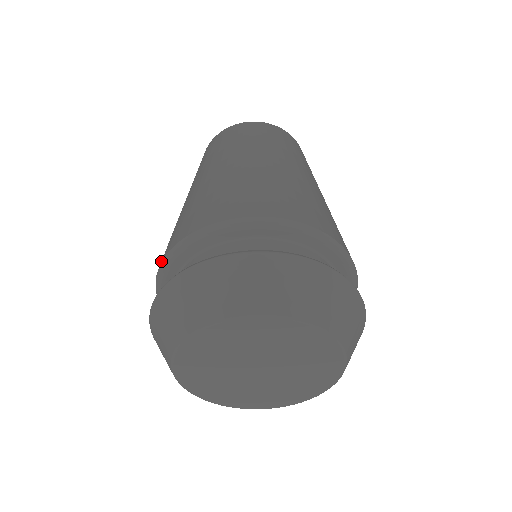
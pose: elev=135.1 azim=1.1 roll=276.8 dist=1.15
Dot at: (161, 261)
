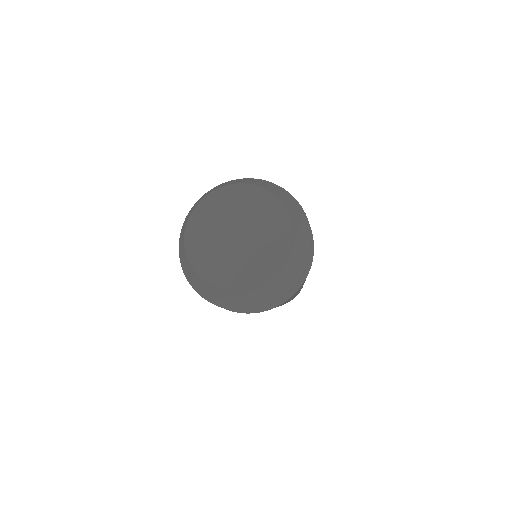
Dot at: occluded
